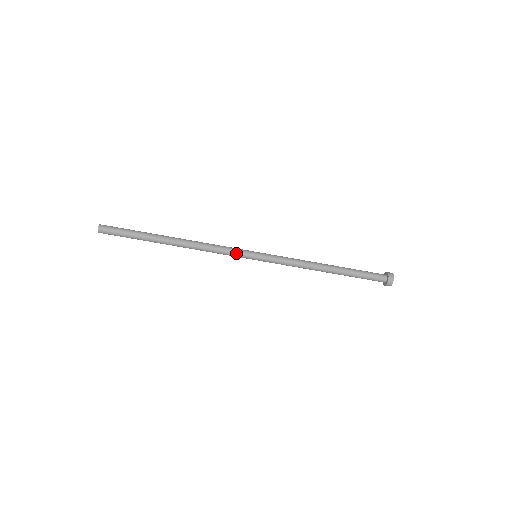
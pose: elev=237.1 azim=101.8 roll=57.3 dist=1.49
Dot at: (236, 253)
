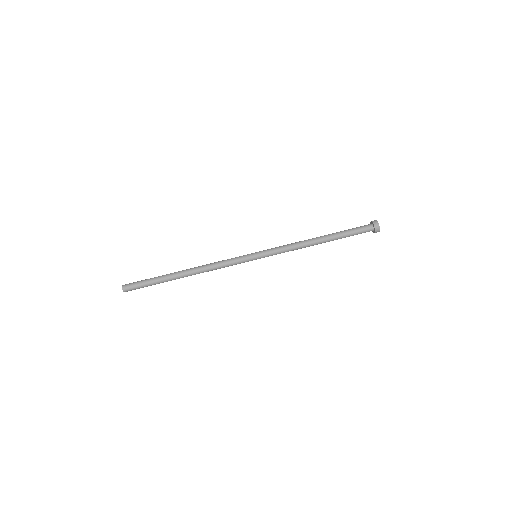
Dot at: (238, 257)
